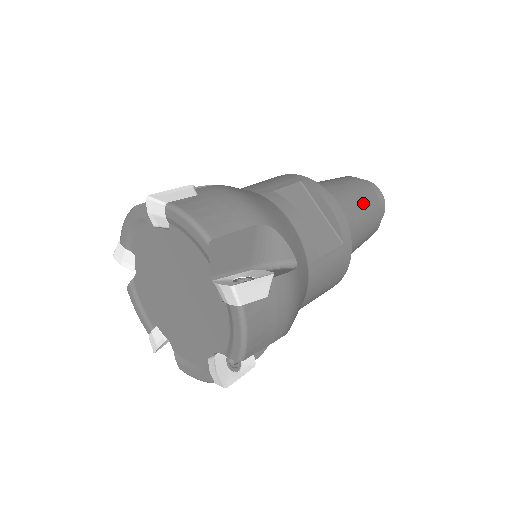
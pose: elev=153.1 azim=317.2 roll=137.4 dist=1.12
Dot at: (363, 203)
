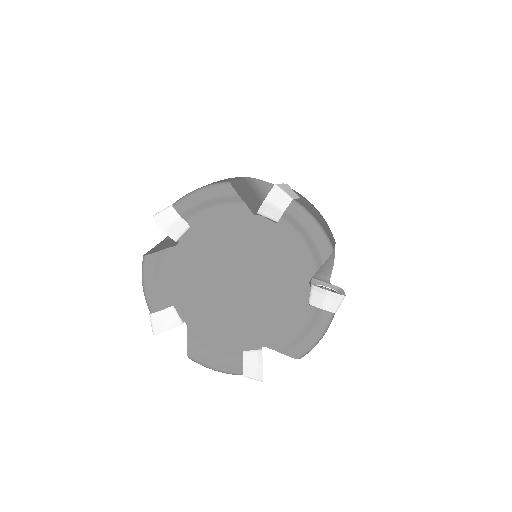
Dot at: occluded
